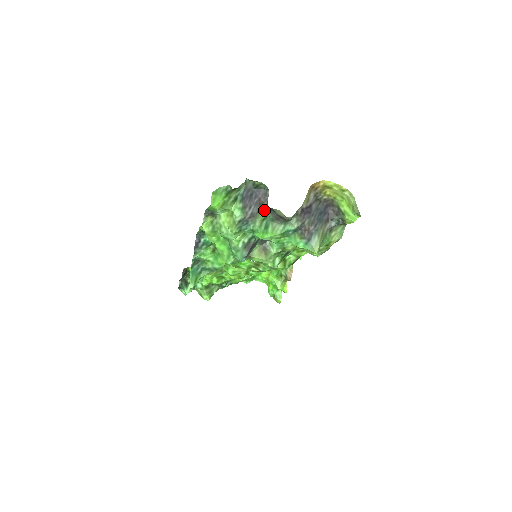
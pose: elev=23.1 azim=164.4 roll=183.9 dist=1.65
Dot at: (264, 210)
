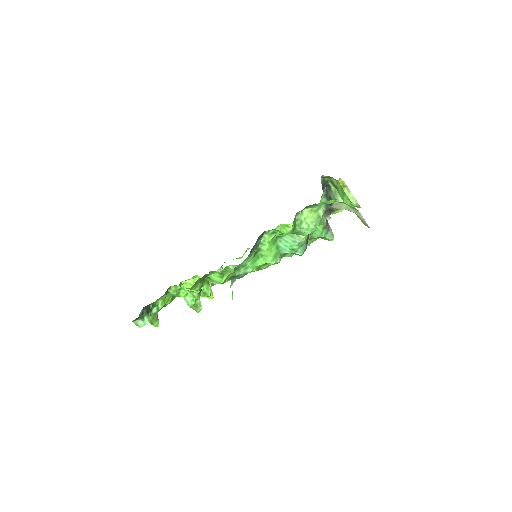
Dot at: occluded
